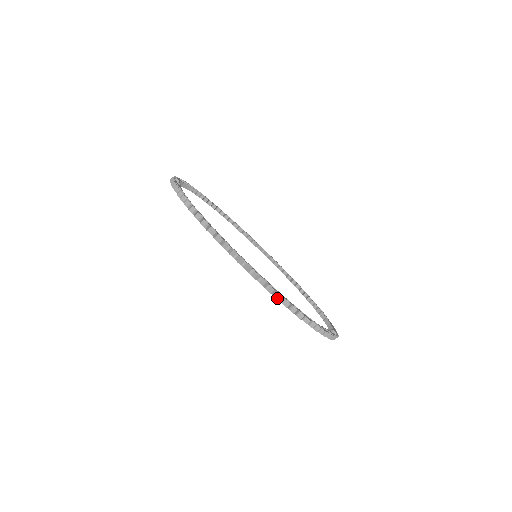
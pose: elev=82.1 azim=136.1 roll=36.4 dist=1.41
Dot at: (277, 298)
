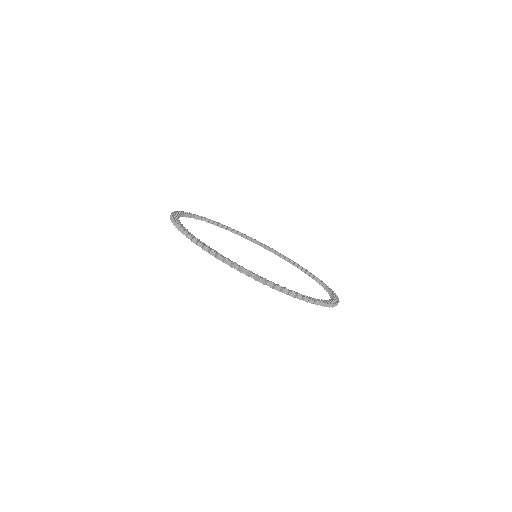
Dot at: (299, 299)
